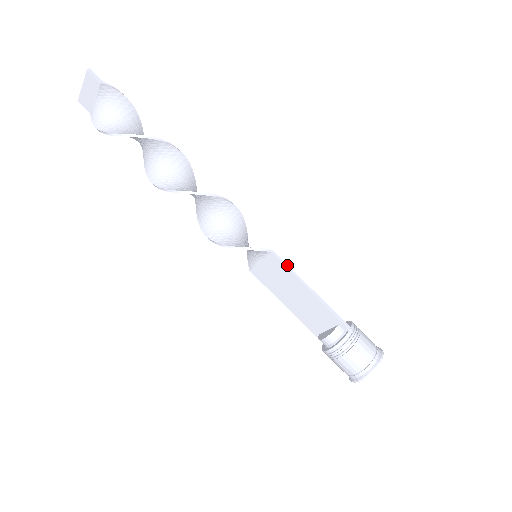
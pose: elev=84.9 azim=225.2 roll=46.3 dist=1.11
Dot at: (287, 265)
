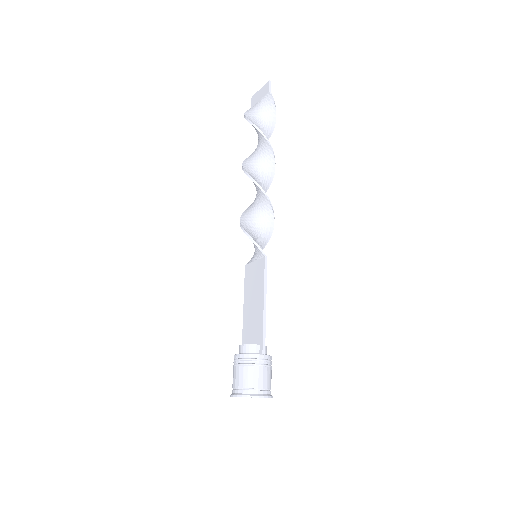
Dot at: (266, 274)
